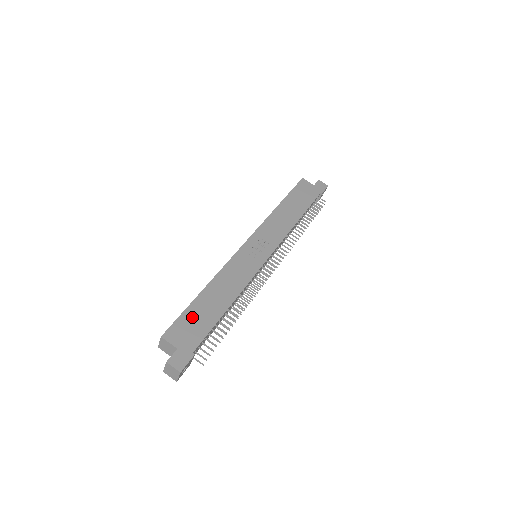
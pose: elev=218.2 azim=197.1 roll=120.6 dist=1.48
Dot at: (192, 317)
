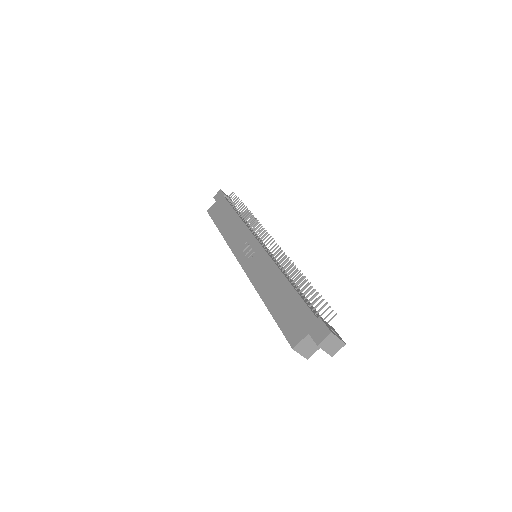
Dot at: (285, 317)
